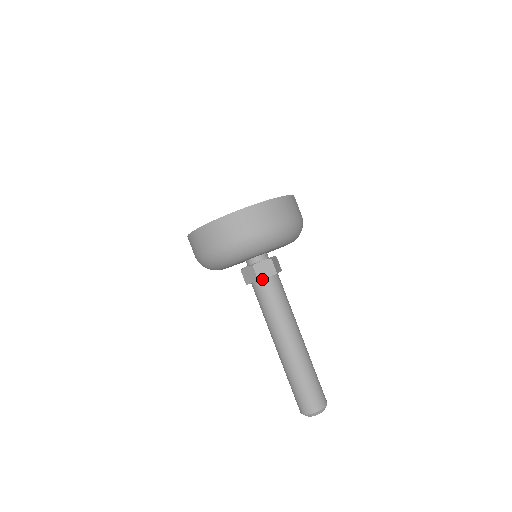
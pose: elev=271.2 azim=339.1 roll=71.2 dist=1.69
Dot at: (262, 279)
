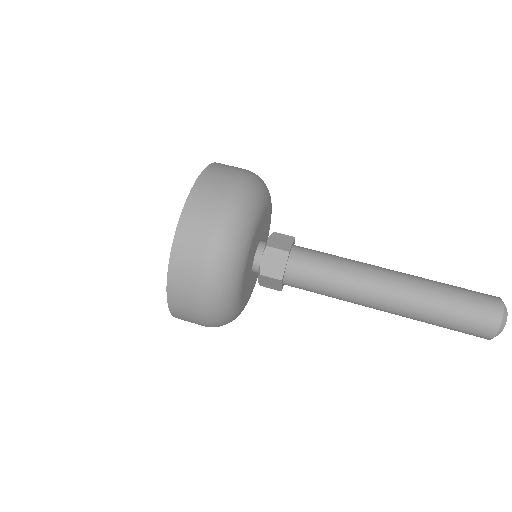
Dot at: (289, 253)
